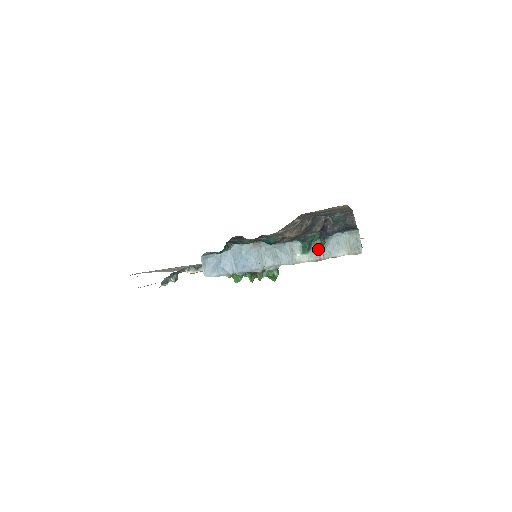
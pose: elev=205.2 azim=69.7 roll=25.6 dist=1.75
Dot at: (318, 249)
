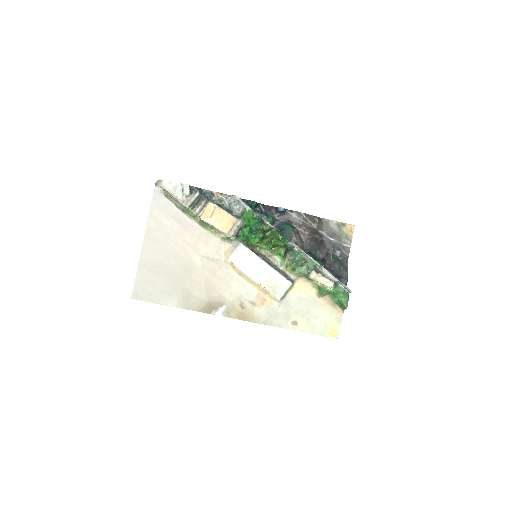
Dot at: (319, 262)
